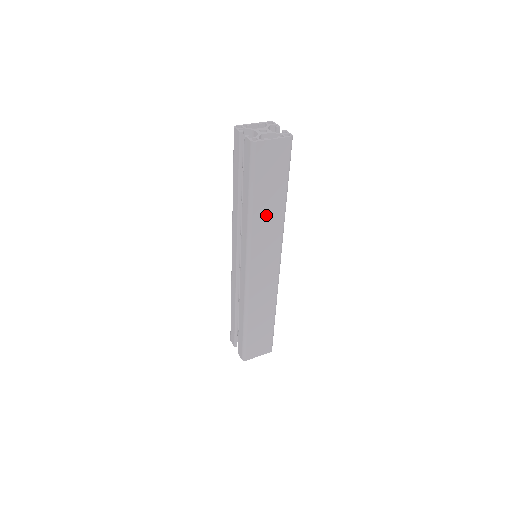
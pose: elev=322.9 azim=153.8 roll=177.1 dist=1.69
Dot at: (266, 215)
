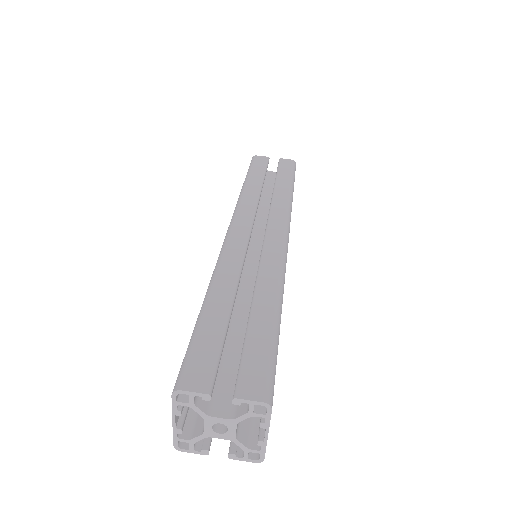
Dot at: occluded
